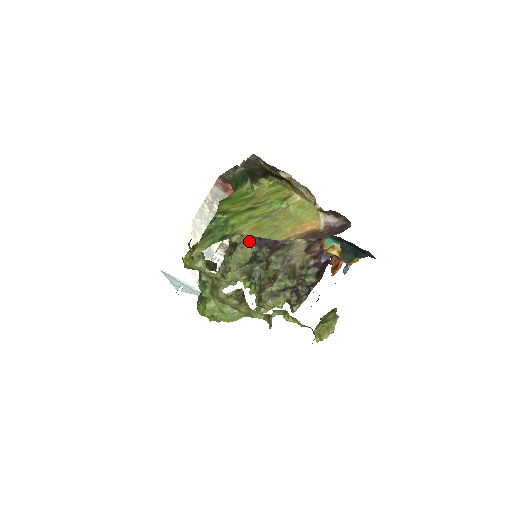
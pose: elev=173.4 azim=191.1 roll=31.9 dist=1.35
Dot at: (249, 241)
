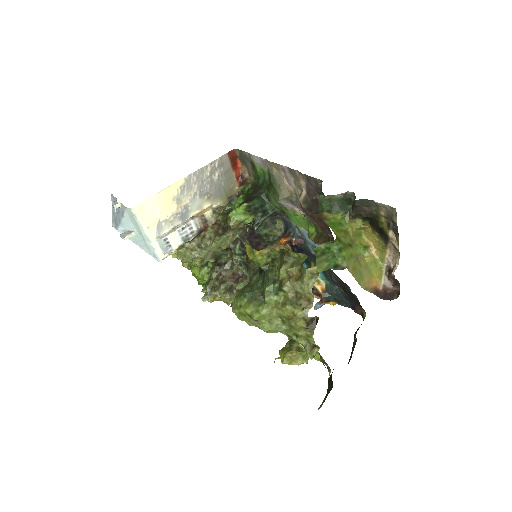
Dot at: occluded
